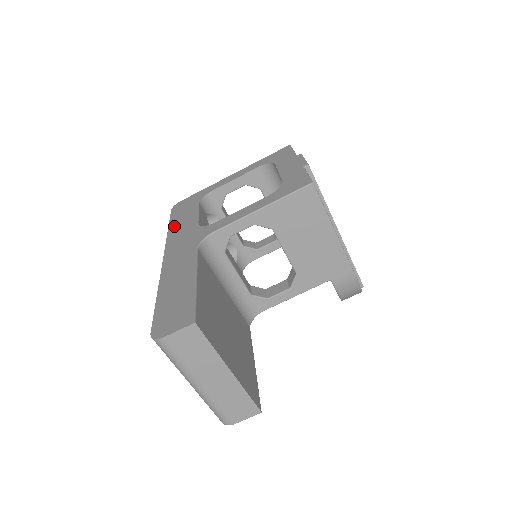
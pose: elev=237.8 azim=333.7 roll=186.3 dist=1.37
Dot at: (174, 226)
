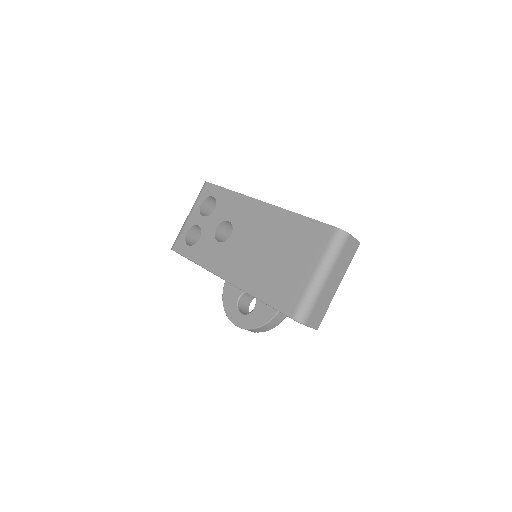
Dot at: occluded
